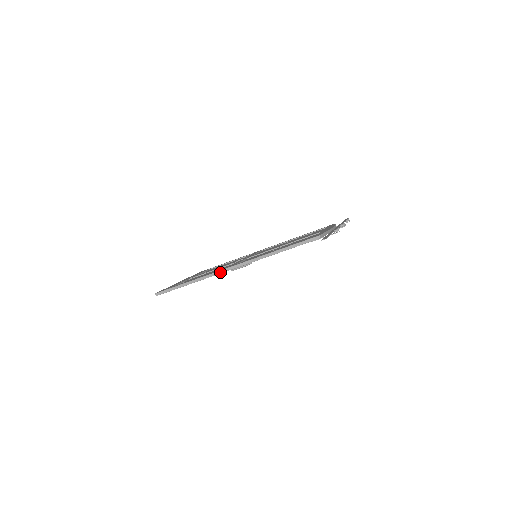
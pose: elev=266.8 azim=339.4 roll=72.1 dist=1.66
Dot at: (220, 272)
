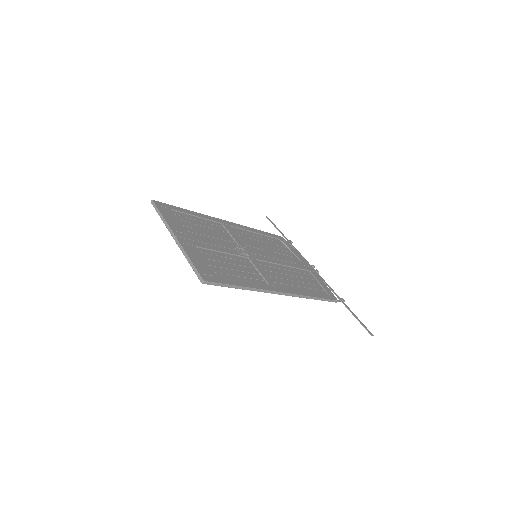
Dot at: (271, 292)
